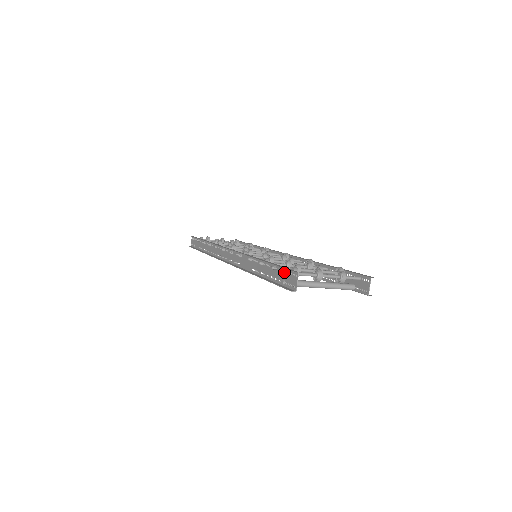
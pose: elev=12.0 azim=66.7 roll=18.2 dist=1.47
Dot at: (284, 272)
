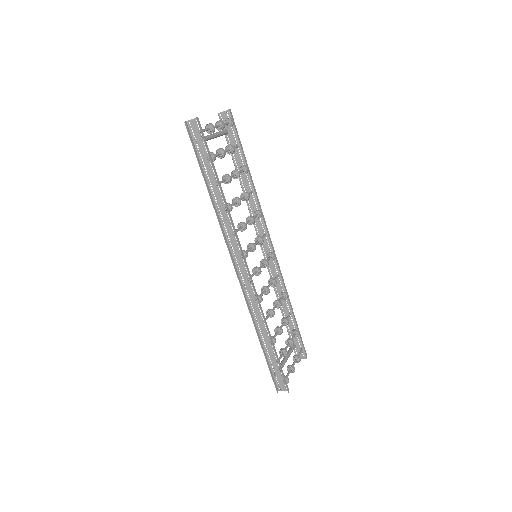
Dot at: (281, 375)
